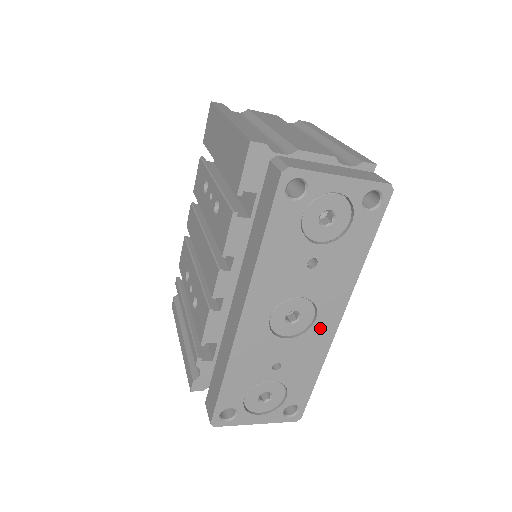
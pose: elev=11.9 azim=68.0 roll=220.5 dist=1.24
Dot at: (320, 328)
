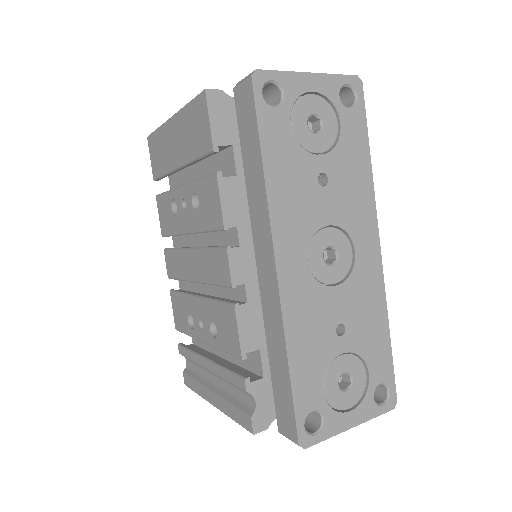
Dot at: (364, 263)
